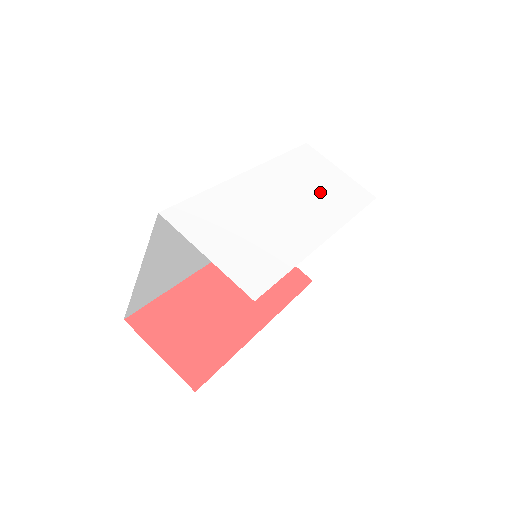
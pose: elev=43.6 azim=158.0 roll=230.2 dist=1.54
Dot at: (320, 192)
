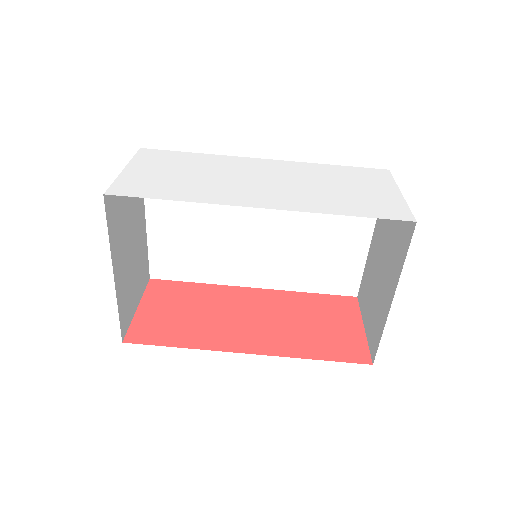
Dot at: (326, 190)
